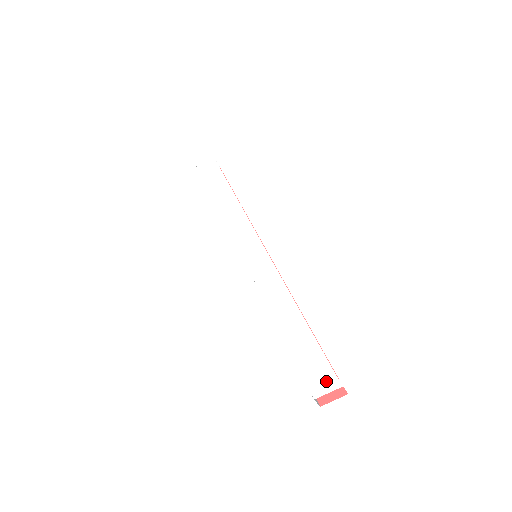
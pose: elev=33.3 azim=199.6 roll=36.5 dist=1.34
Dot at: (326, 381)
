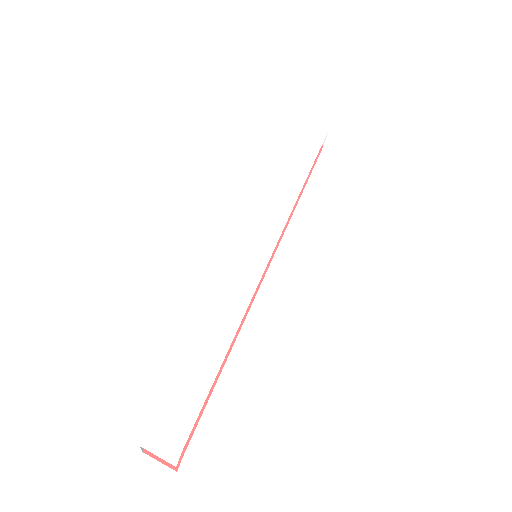
Dot at: (169, 443)
